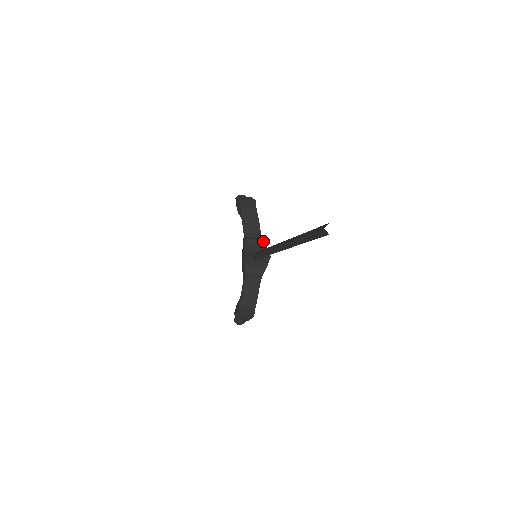
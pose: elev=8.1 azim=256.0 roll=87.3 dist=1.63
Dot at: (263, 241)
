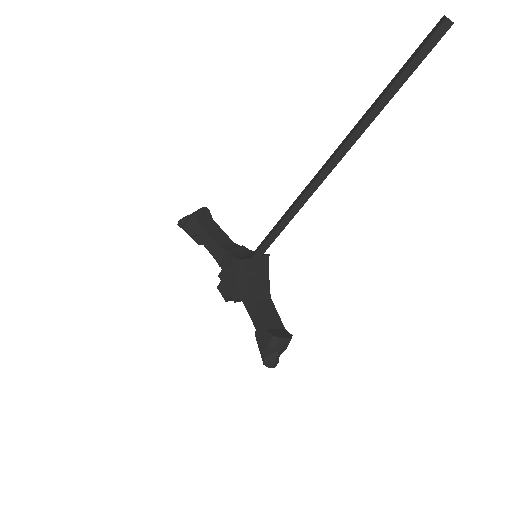
Dot at: (245, 248)
